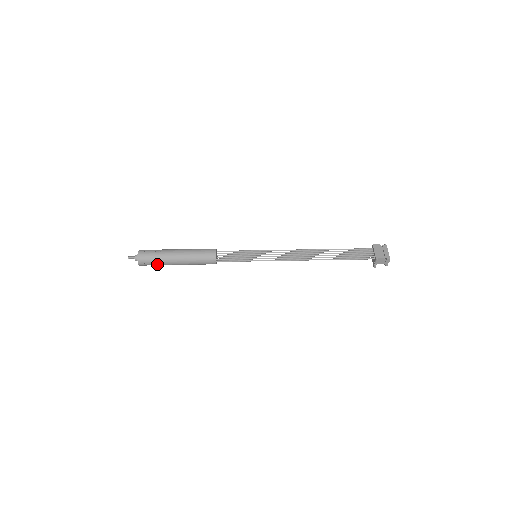
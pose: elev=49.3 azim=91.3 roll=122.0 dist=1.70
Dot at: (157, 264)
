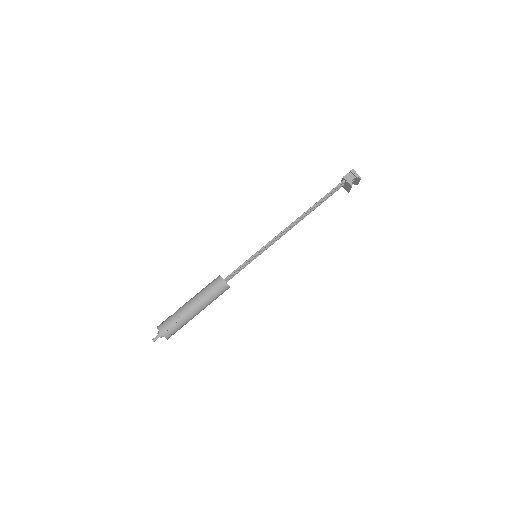
Dot at: (177, 322)
